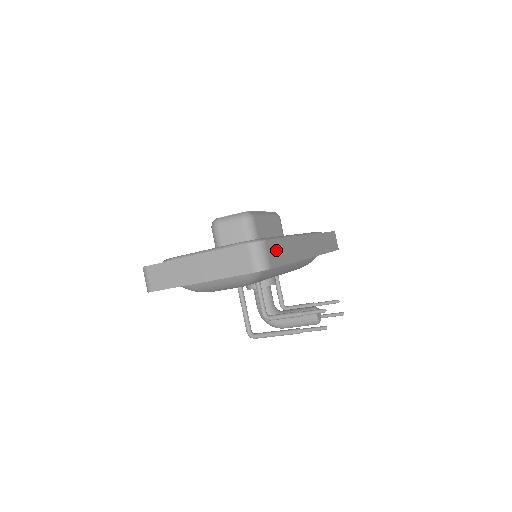
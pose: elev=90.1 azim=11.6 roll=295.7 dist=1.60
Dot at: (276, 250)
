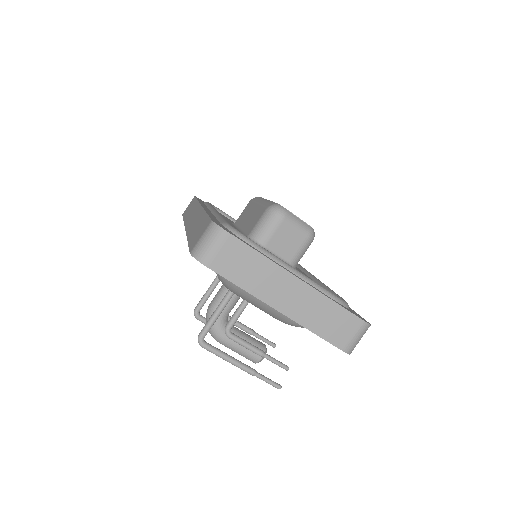
Dot at: occluded
